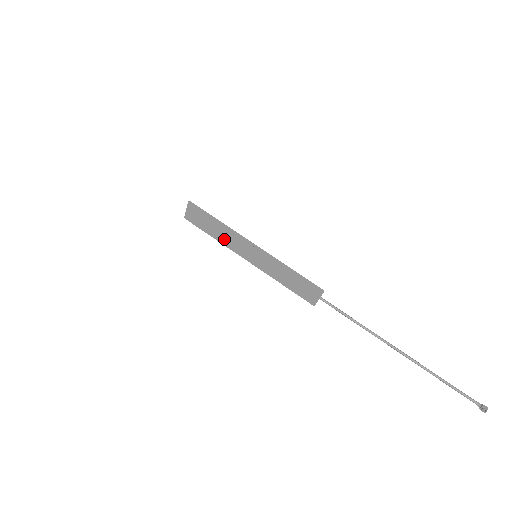
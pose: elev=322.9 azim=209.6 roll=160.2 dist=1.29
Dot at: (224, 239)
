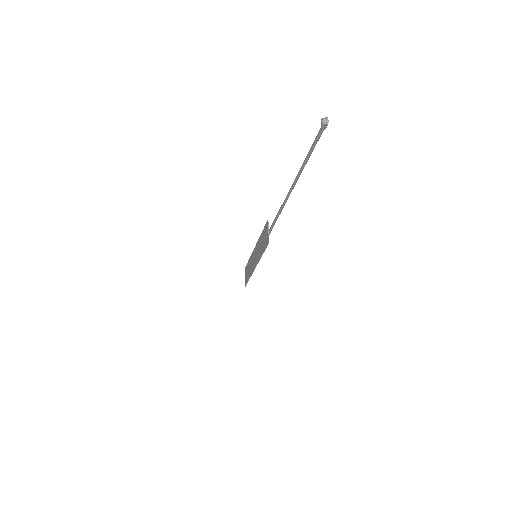
Dot at: (251, 270)
